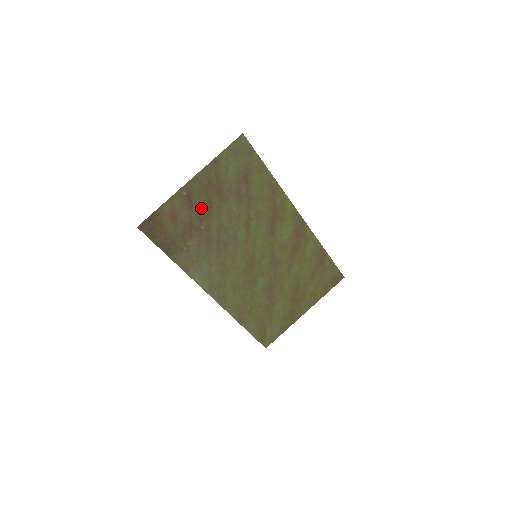
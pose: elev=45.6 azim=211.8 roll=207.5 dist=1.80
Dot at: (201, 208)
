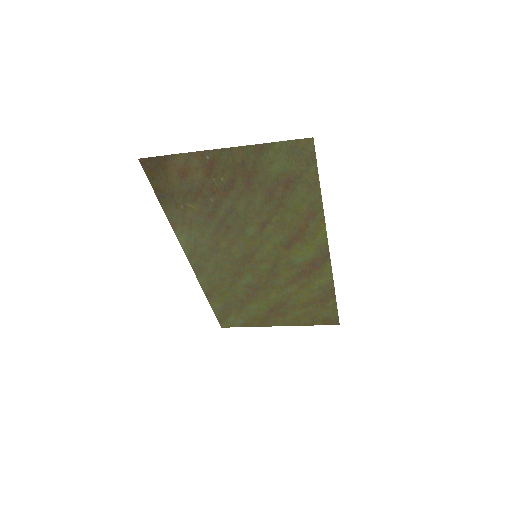
Dot at: (220, 182)
